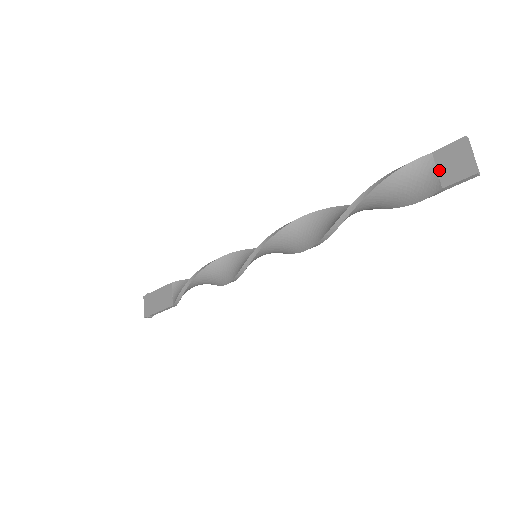
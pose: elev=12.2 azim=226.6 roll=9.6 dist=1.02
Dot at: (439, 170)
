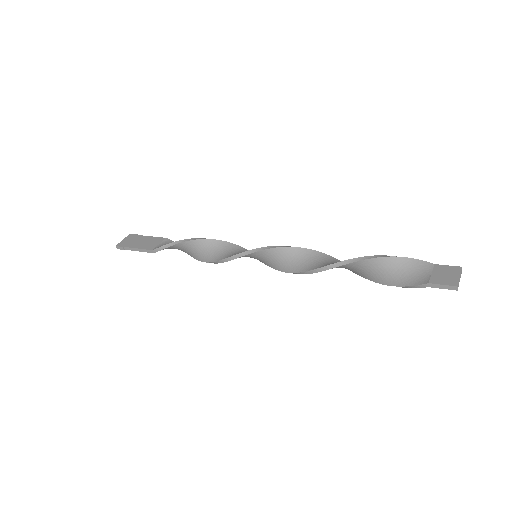
Dot at: (433, 274)
